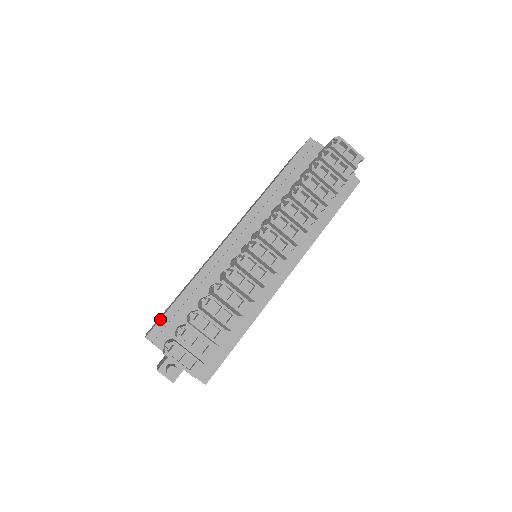
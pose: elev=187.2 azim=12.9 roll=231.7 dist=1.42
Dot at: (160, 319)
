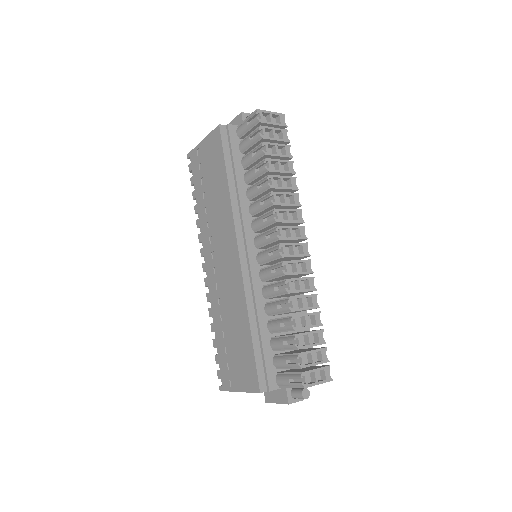
Dot at: (256, 370)
